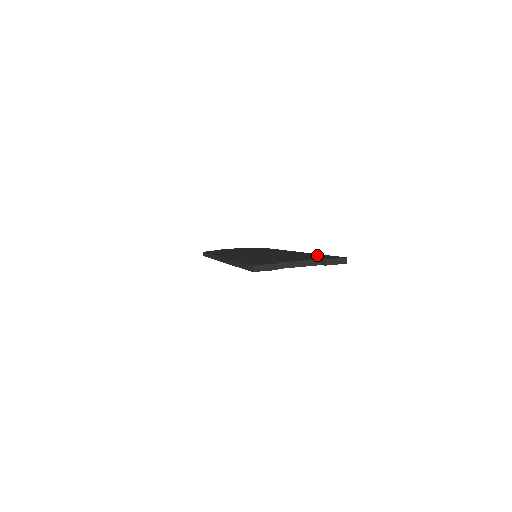
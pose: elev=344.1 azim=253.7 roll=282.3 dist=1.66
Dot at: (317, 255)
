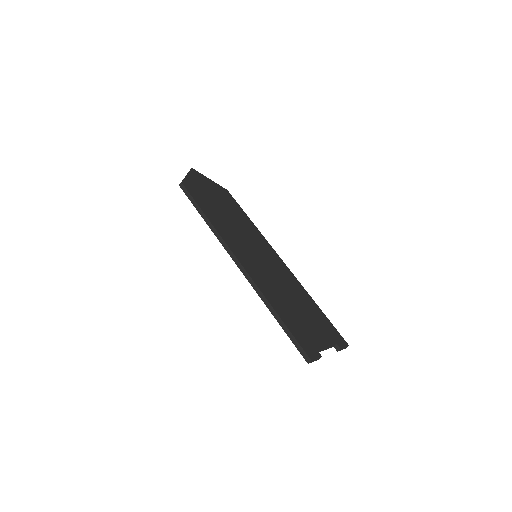
Dot at: (321, 314)
